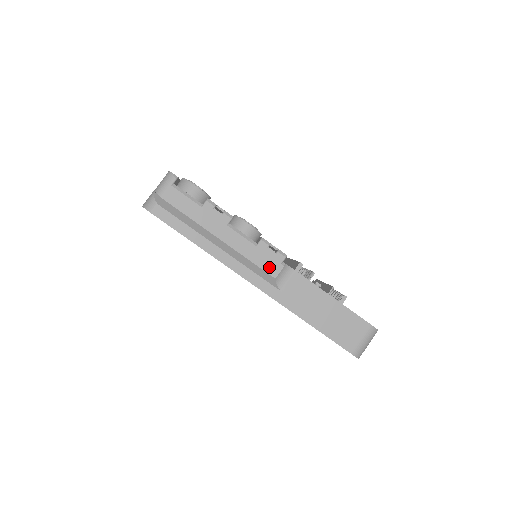
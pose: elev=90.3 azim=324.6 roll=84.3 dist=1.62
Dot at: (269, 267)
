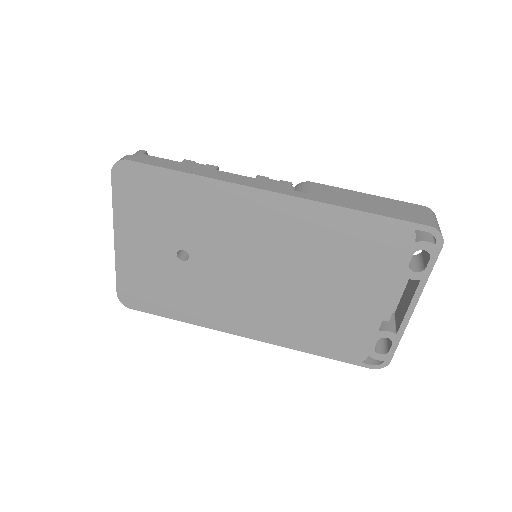
Dot at: occluded
